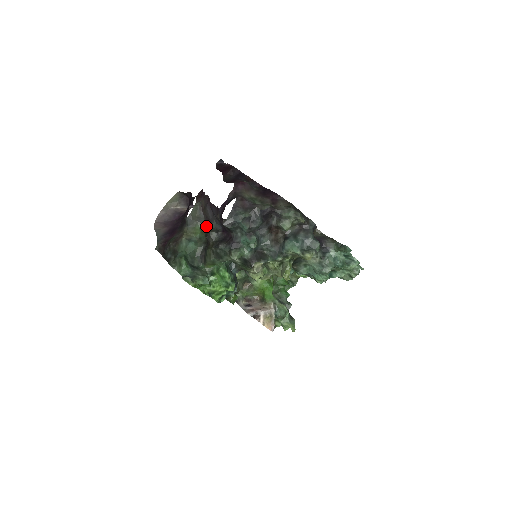
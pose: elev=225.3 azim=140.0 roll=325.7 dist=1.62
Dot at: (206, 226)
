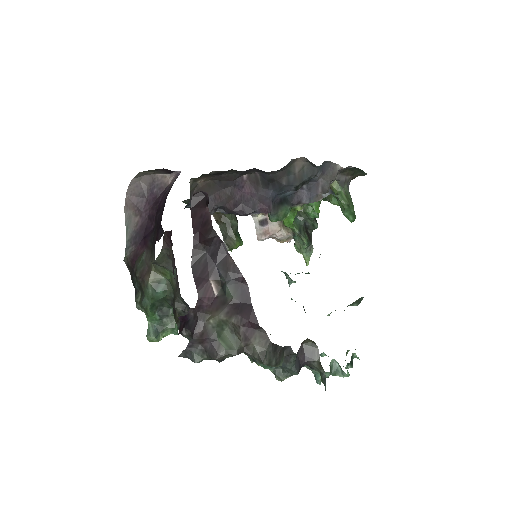
Dot at: (175, 281)
